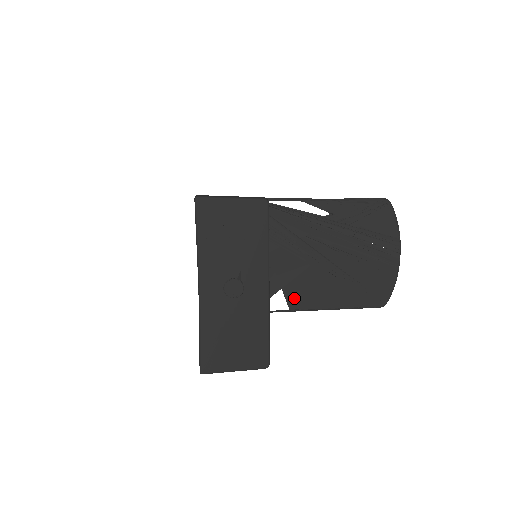
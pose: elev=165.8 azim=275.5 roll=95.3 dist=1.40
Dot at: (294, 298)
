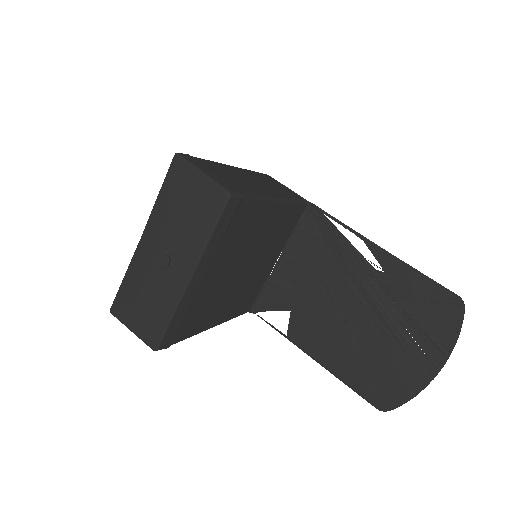
Dot at: (297, 329)
